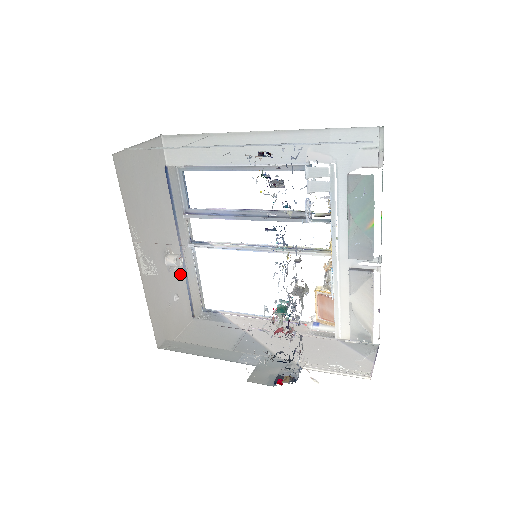
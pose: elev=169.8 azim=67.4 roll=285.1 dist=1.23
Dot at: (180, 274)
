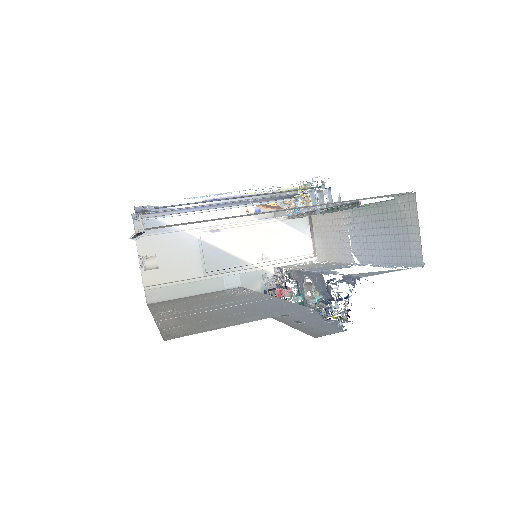
Dot at: occluded
